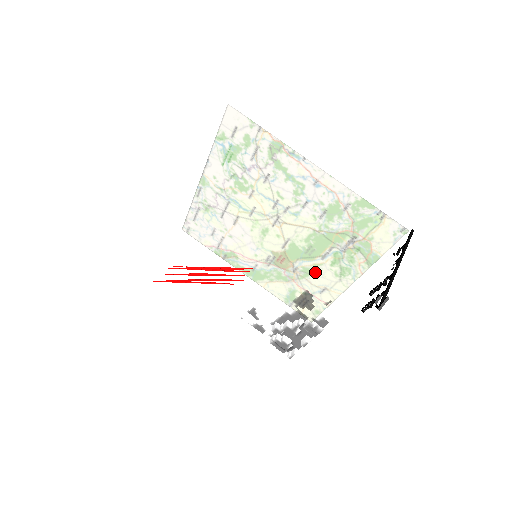
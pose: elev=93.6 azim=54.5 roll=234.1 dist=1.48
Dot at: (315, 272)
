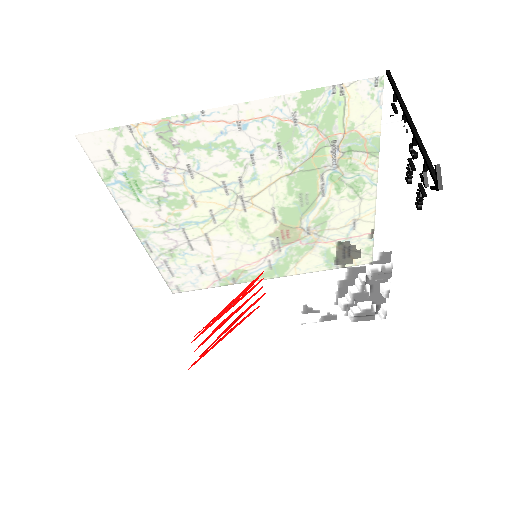
Dot at: (327, 216)
